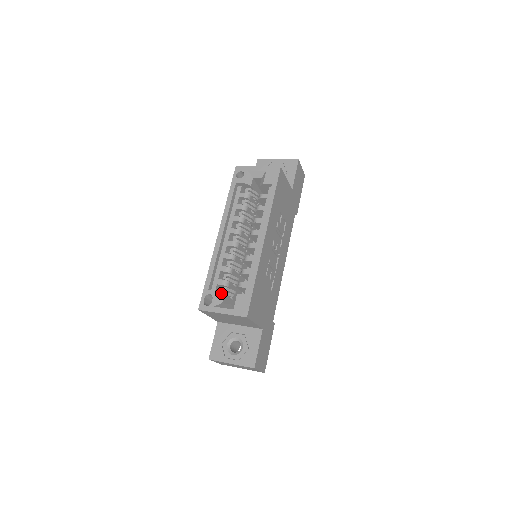
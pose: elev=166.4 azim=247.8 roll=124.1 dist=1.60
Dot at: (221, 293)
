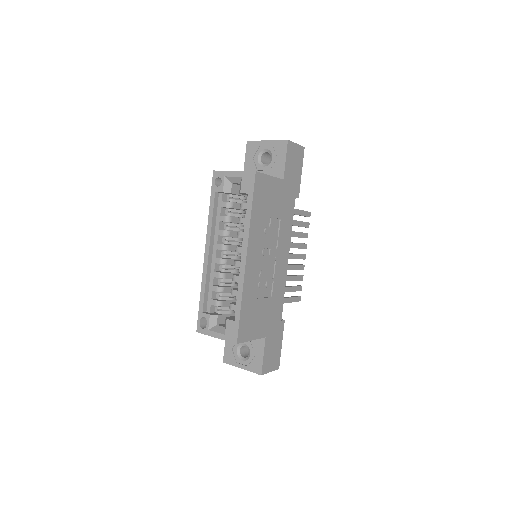
Dot at: (214, 315)
